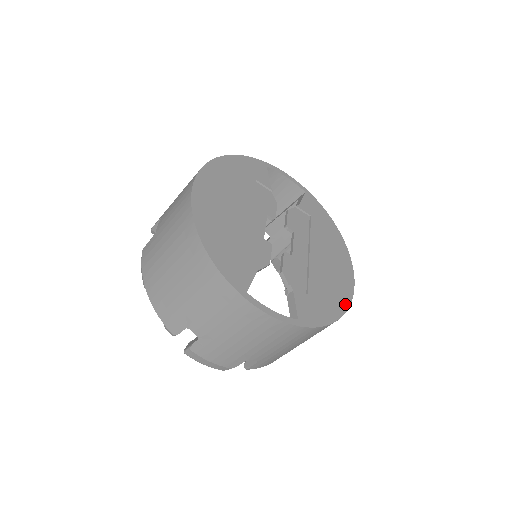
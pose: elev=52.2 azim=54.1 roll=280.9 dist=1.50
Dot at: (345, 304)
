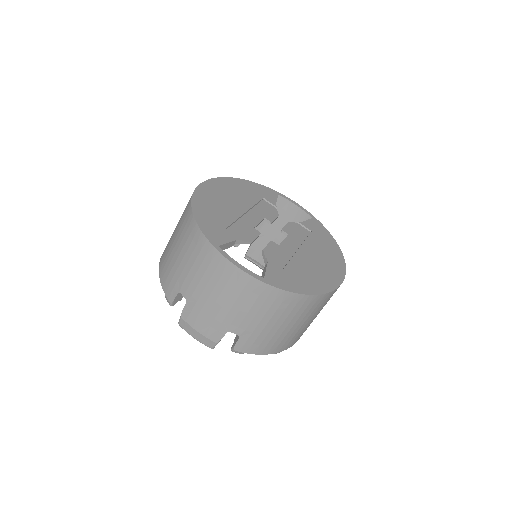
Dot at: (324, 289)
